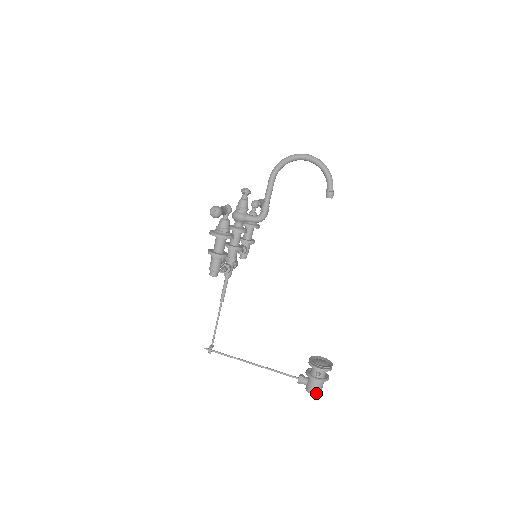
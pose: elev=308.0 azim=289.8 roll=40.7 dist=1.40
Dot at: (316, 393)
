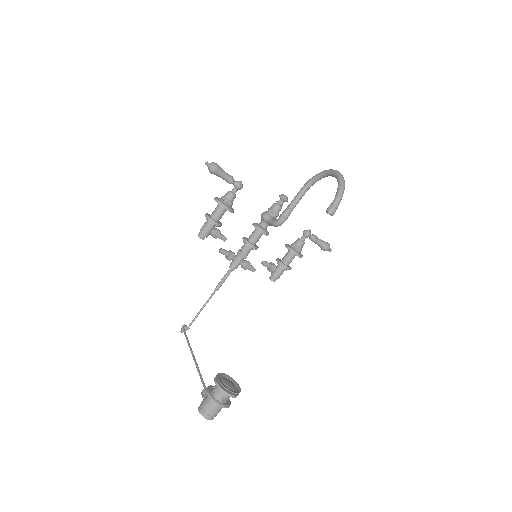
Dot at: (202, 412)
